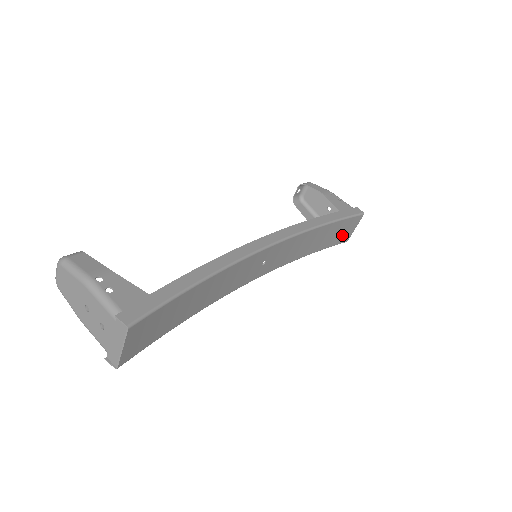
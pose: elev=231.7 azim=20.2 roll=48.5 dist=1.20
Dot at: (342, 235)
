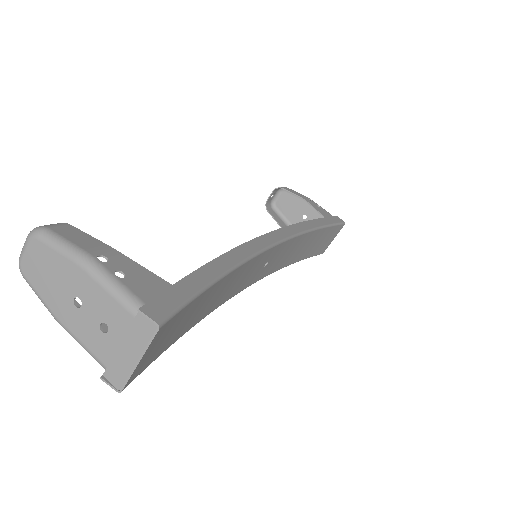
Dot at: (322, 245)
